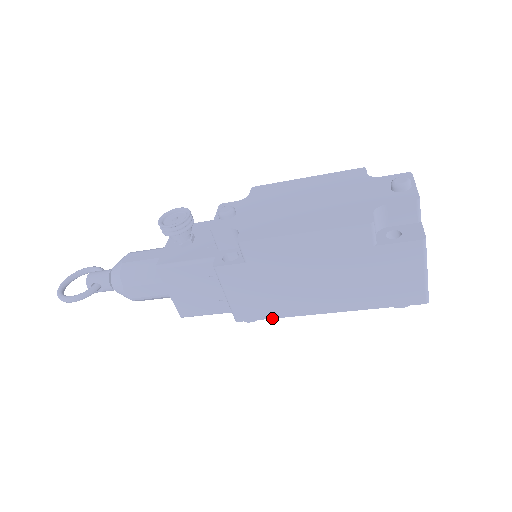
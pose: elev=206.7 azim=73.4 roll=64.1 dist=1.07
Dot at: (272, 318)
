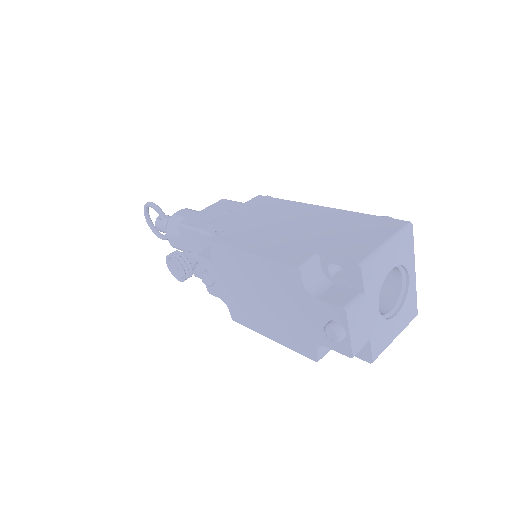
Dot at: occluded
